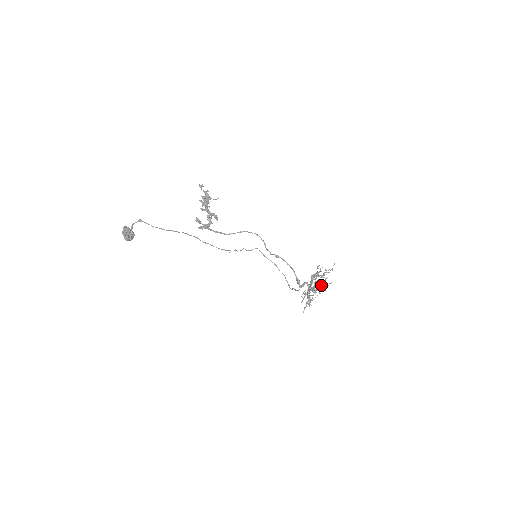
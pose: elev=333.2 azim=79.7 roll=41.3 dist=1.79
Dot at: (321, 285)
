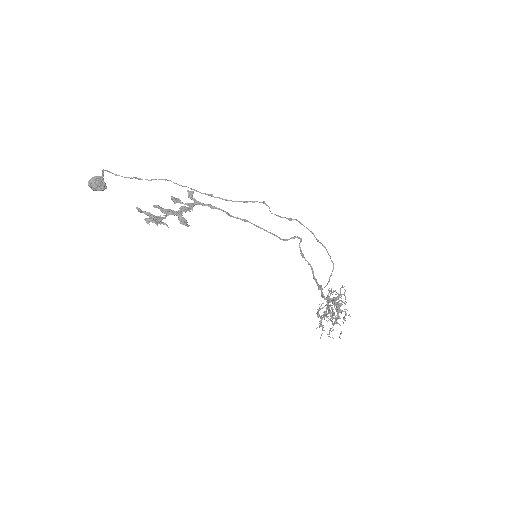
Dot at: occluded
